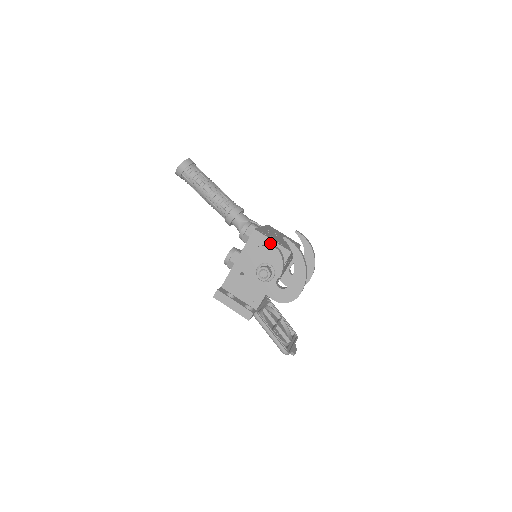
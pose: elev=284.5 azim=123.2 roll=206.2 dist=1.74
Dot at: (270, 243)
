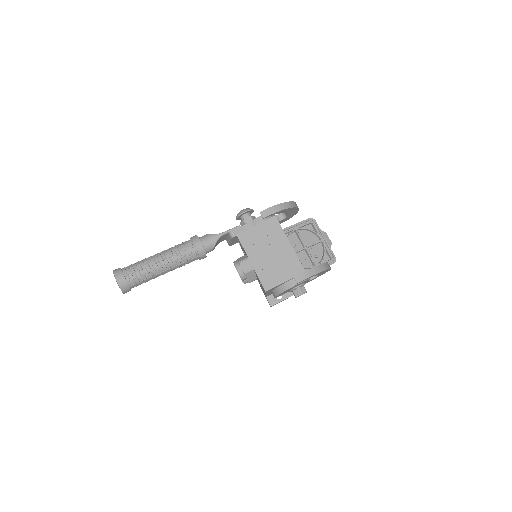
Dot at: (284, 283)
